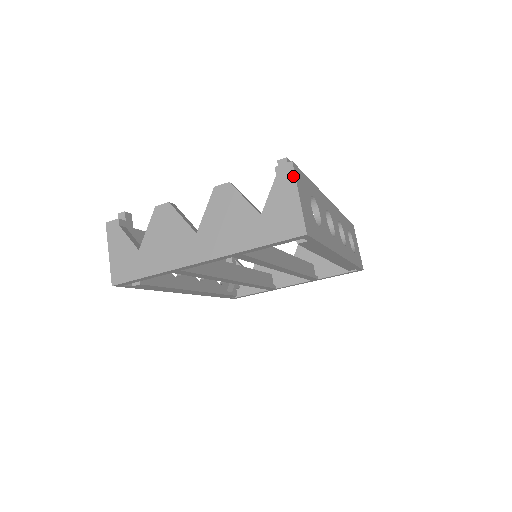
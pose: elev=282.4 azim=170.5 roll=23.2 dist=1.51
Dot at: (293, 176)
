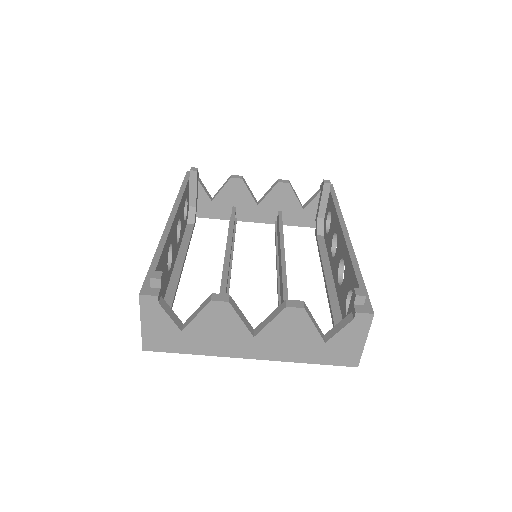
Dot at: (369, 325)
